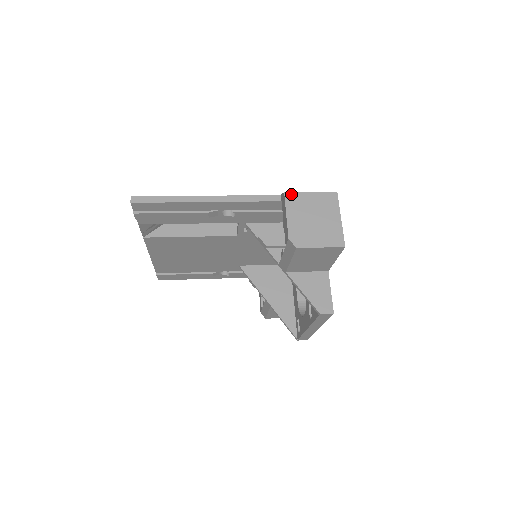
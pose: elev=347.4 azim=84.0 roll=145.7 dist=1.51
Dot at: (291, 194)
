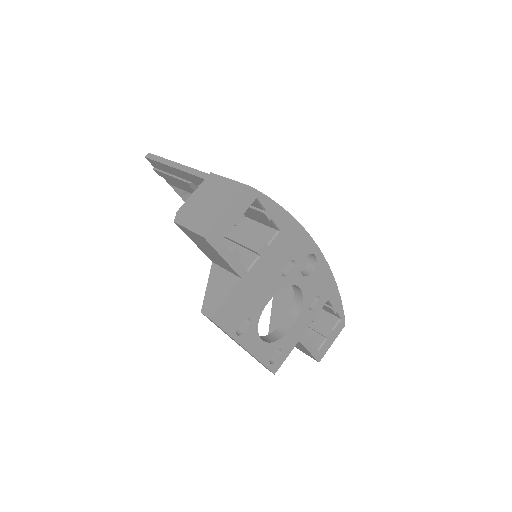
Dot at: (213, 175)
